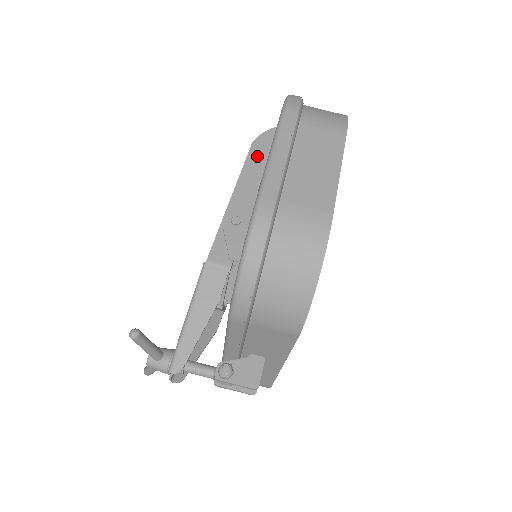
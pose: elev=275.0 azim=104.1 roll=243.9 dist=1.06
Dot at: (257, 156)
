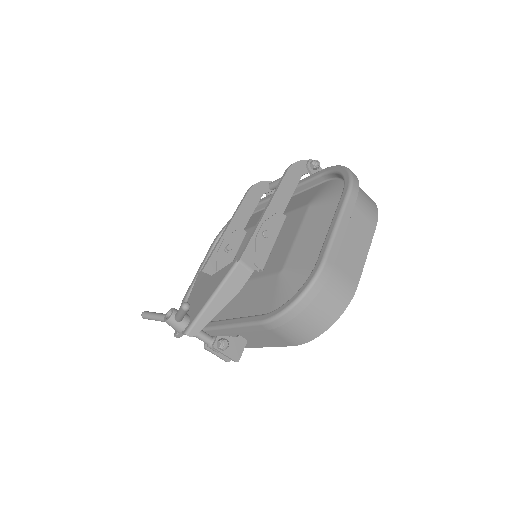
Dot at: (289, 181)
